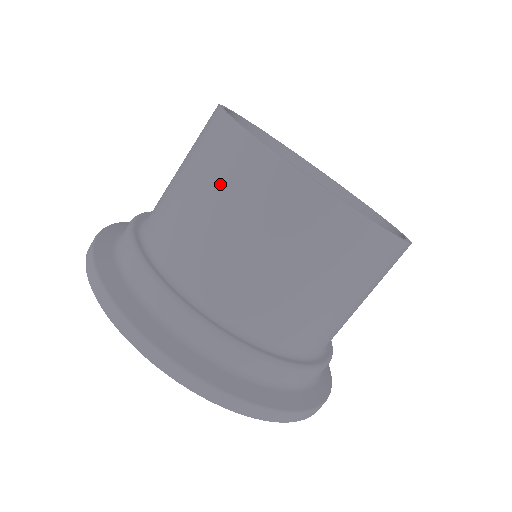
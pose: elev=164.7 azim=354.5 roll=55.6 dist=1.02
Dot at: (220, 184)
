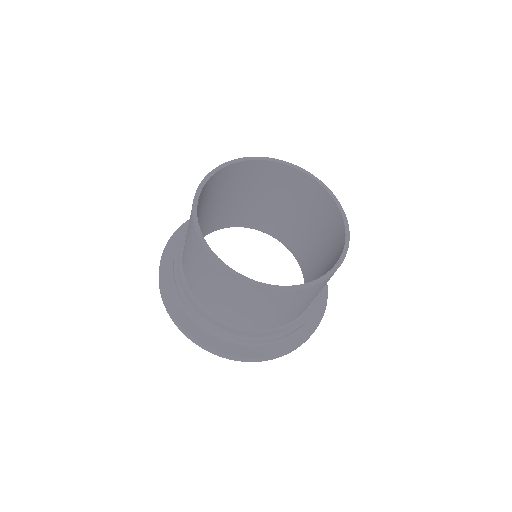
Dot at: (200, 266)
